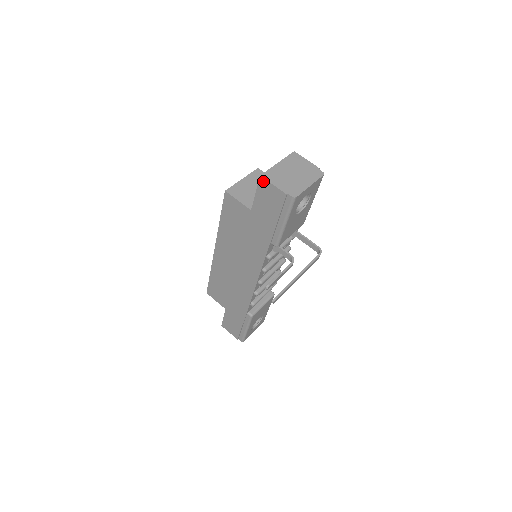
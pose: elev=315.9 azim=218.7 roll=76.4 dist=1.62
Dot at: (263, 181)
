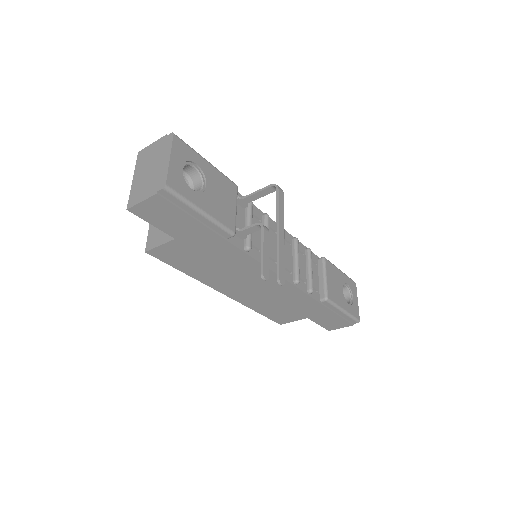
Dot at: (135, 210)
